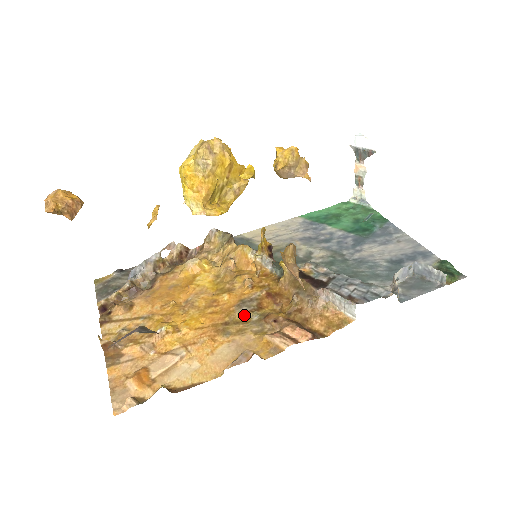
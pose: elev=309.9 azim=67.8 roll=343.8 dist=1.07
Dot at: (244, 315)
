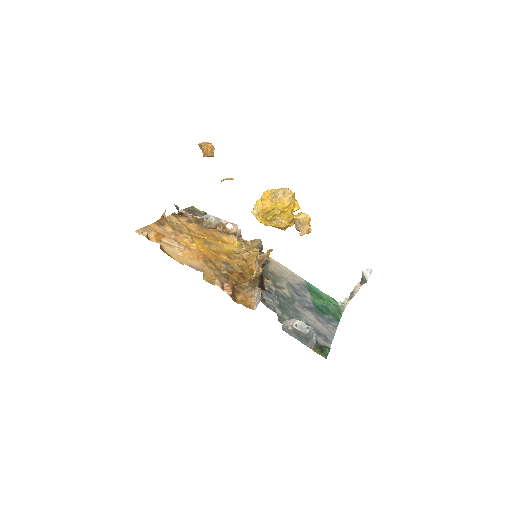
Dot at: (221, 267)
